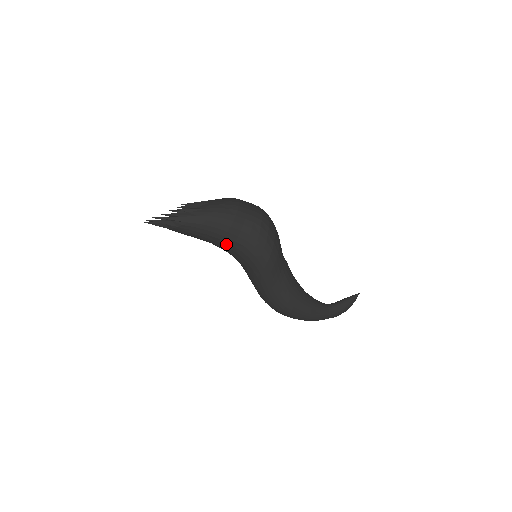
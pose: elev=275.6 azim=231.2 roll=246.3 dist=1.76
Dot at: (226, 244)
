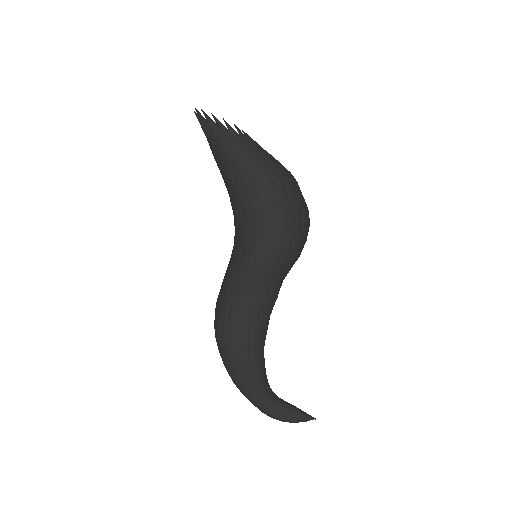
Dot at: (242, 203)
